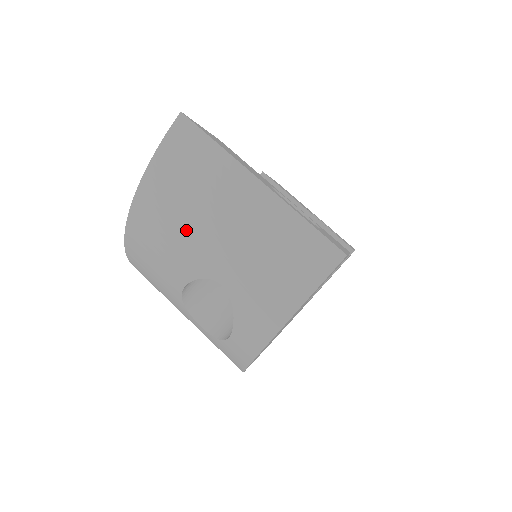
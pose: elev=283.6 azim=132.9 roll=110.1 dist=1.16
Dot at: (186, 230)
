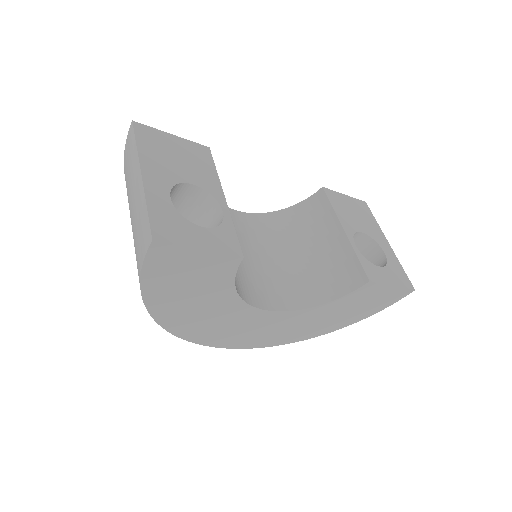
Dot at: occluded
